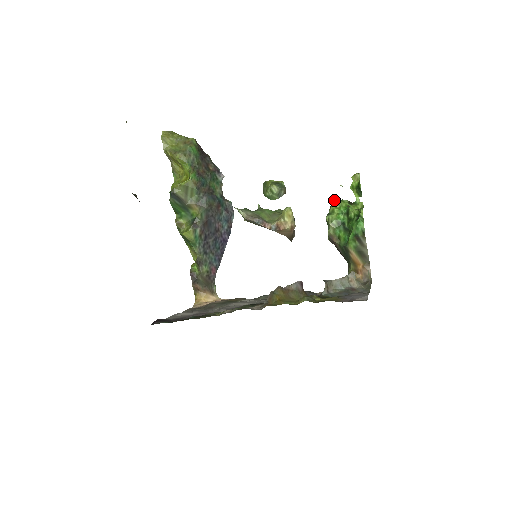
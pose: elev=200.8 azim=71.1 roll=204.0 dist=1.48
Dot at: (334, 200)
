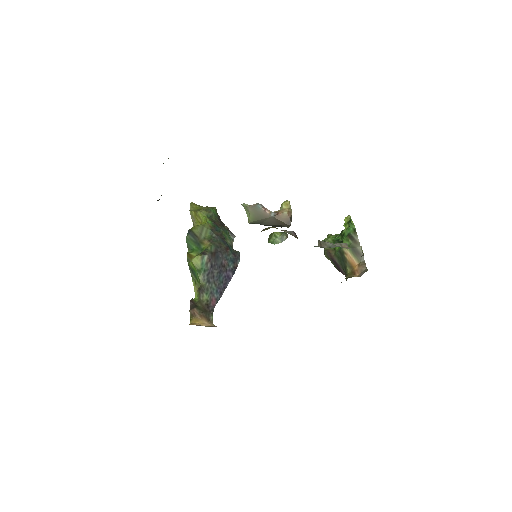
Dot at: (330, 234)
